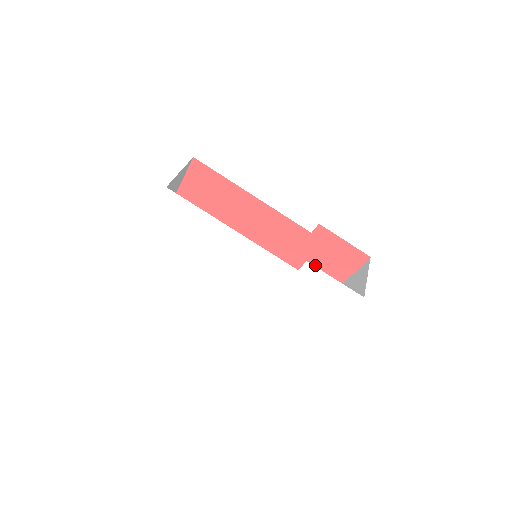
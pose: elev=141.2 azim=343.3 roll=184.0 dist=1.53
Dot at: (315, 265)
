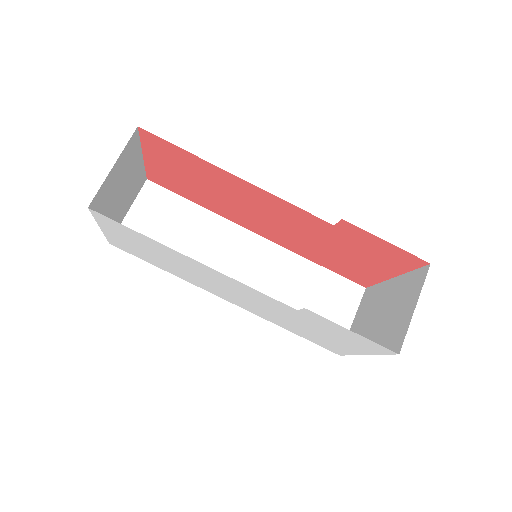
Dot at: (350, 254)
